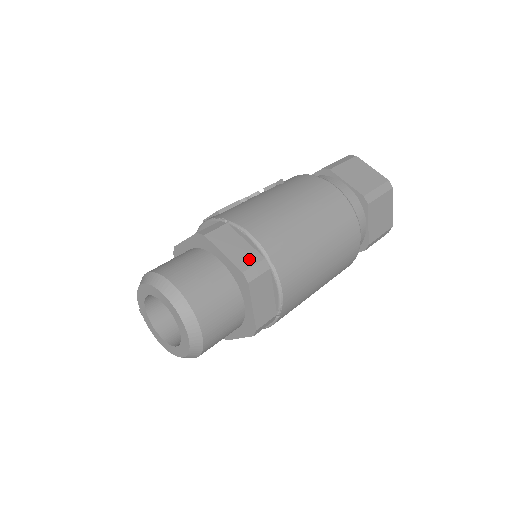
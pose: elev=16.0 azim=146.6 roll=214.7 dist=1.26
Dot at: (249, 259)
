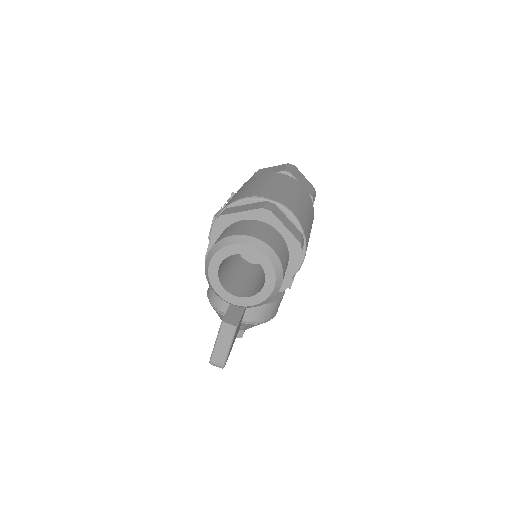
Dot at: (258, 205)
